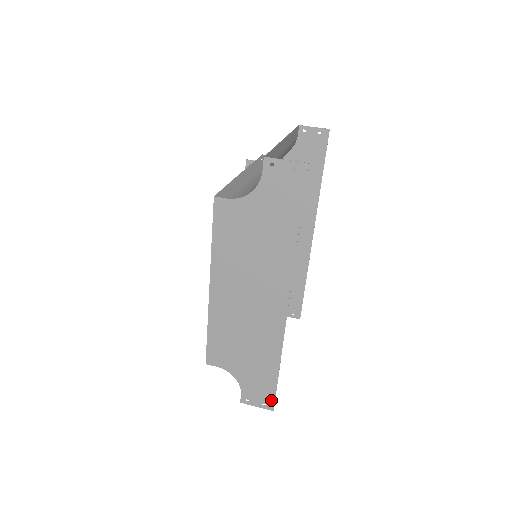
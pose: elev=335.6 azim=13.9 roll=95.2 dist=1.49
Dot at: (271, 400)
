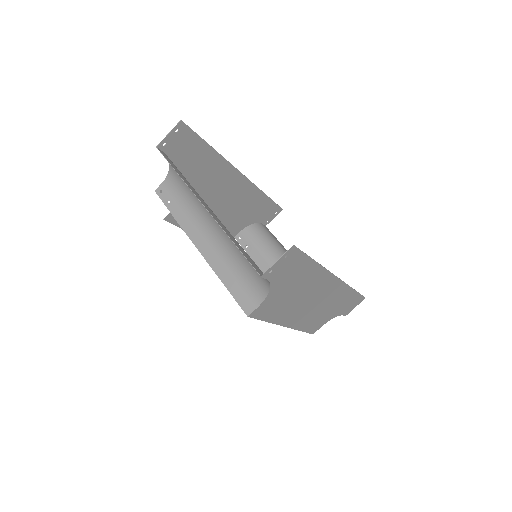
Dot at: (361, 298)
